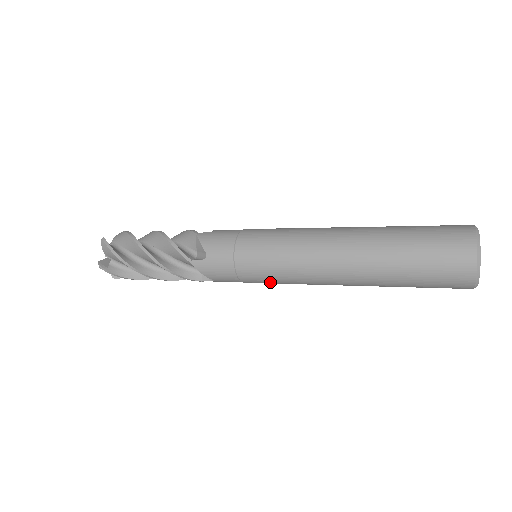
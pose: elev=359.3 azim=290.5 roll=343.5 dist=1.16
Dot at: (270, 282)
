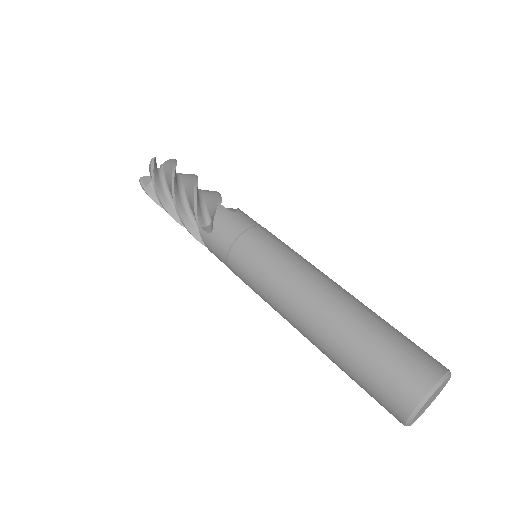
Dot at: occluded
